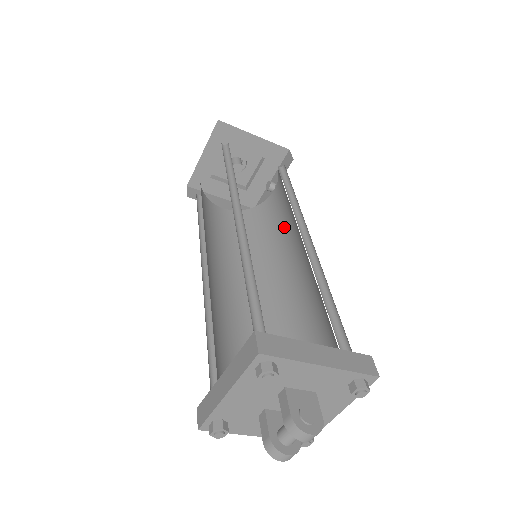
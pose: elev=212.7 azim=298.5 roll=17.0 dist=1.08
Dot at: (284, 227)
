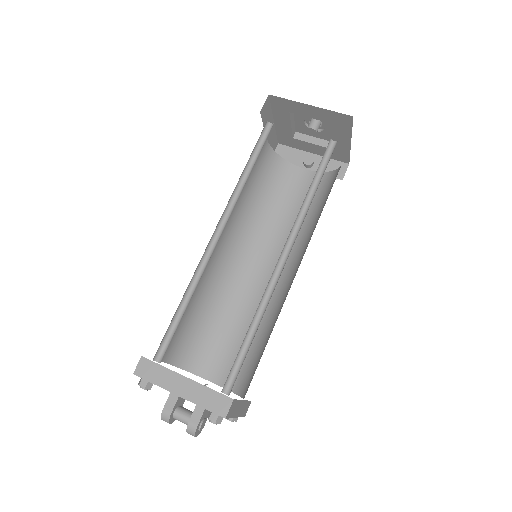
Dot at: (284, 219)
